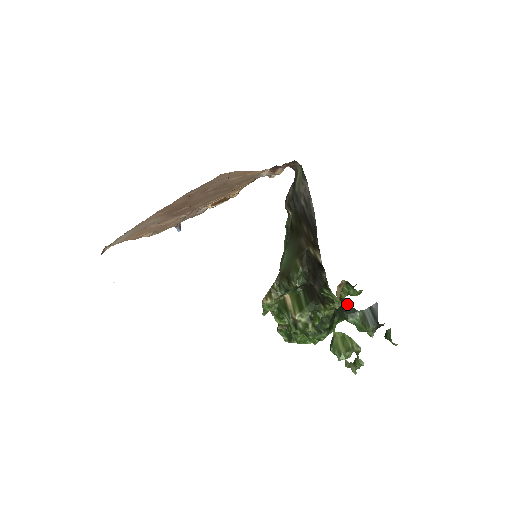
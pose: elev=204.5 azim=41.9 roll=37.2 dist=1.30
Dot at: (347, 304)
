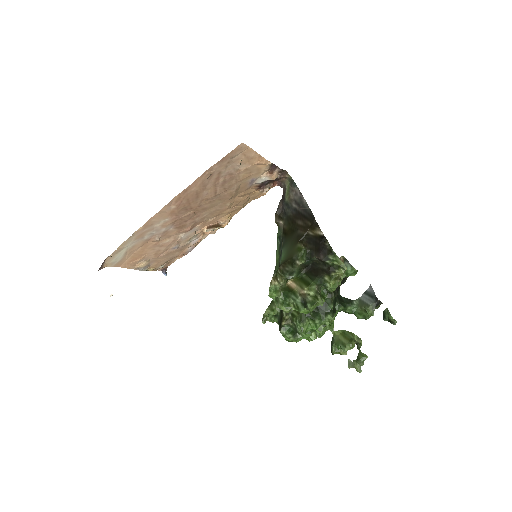
Dot at: (343, 297)
